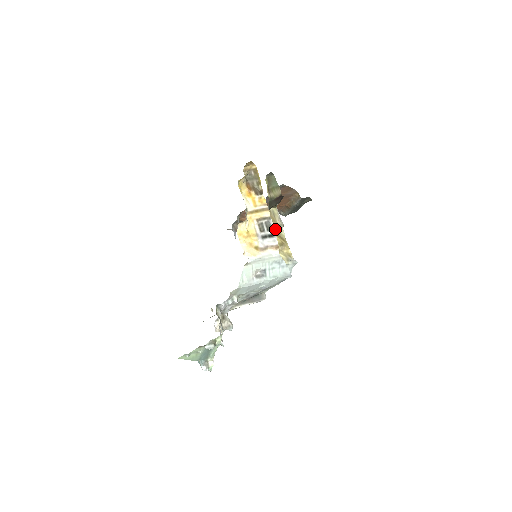
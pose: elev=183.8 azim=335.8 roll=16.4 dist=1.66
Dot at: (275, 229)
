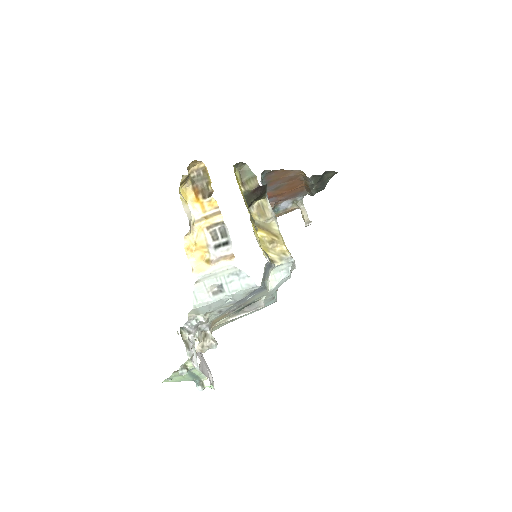
Dot at: (264, 225)
